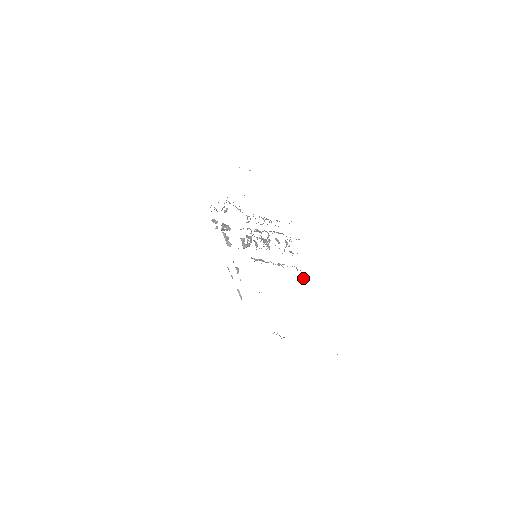
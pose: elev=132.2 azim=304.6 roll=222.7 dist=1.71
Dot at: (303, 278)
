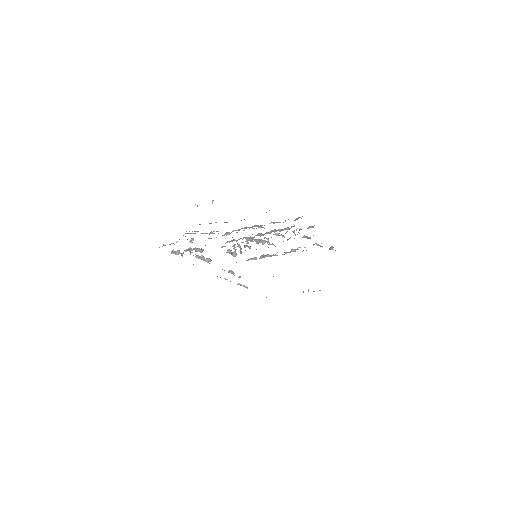
Dot at: (330, 248)
